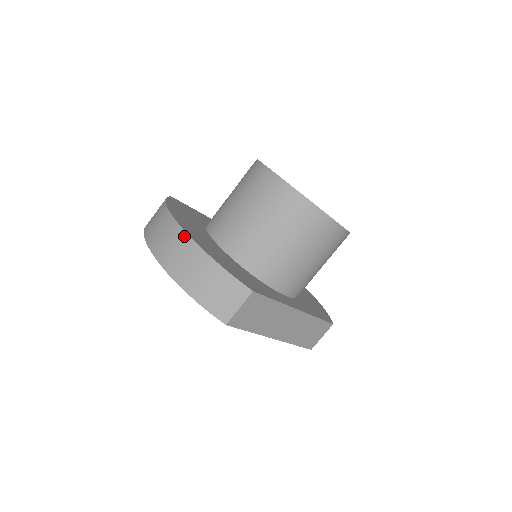
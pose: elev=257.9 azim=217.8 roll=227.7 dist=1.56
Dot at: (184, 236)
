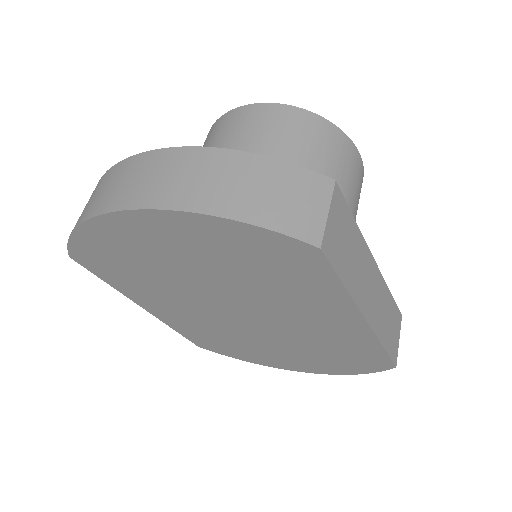
Dot at: (175, 152)
